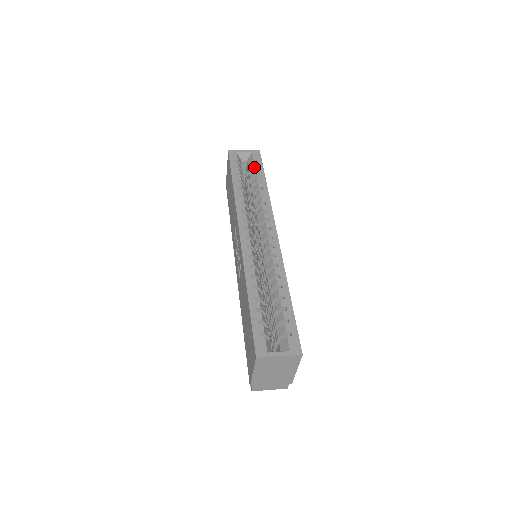
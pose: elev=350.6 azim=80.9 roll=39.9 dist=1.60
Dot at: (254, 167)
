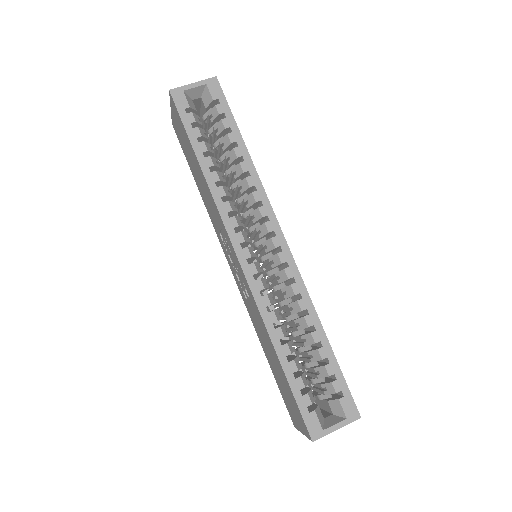
Dot at: (218, 115)
